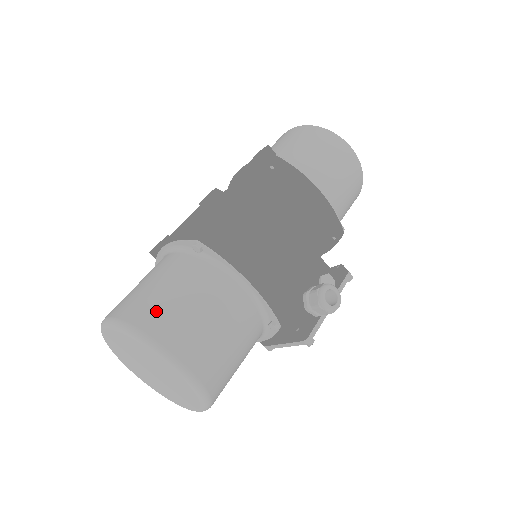
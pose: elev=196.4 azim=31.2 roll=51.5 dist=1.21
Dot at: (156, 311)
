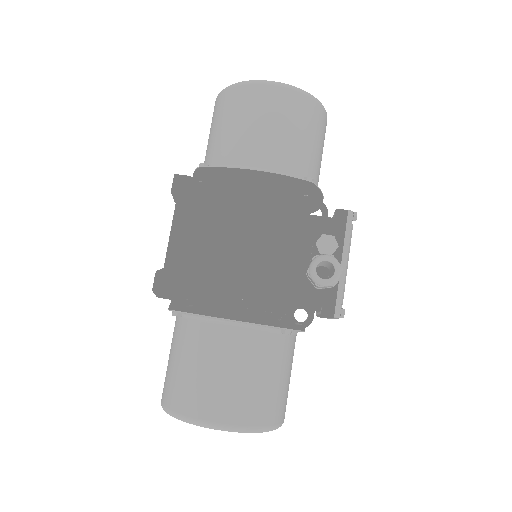
Dot at: (176, 389)
